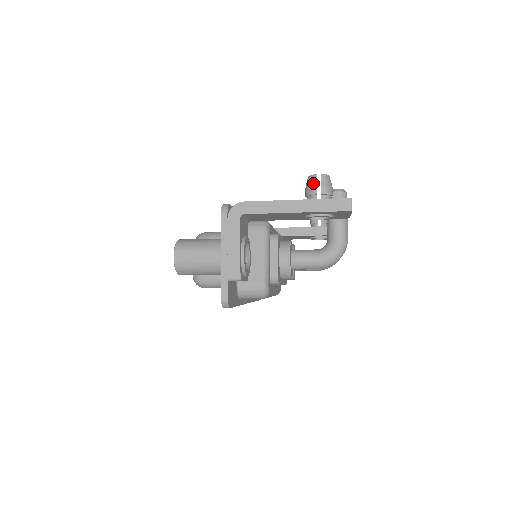
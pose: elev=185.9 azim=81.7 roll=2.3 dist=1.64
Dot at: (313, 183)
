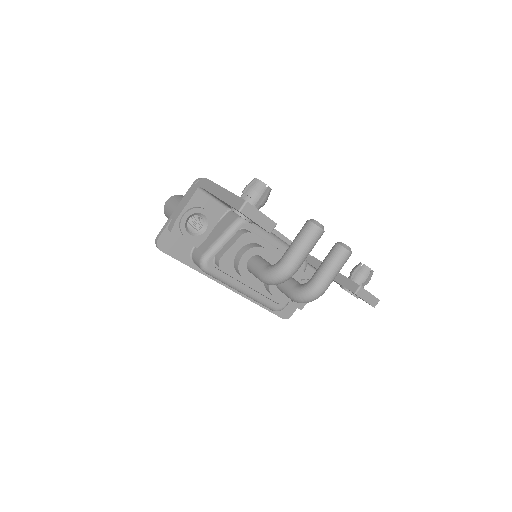
Dot at: occluded
